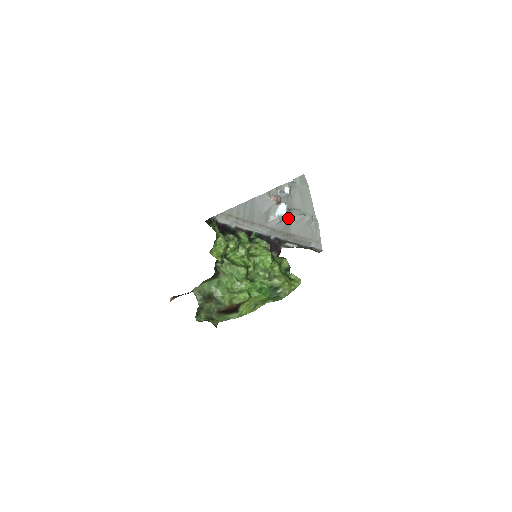
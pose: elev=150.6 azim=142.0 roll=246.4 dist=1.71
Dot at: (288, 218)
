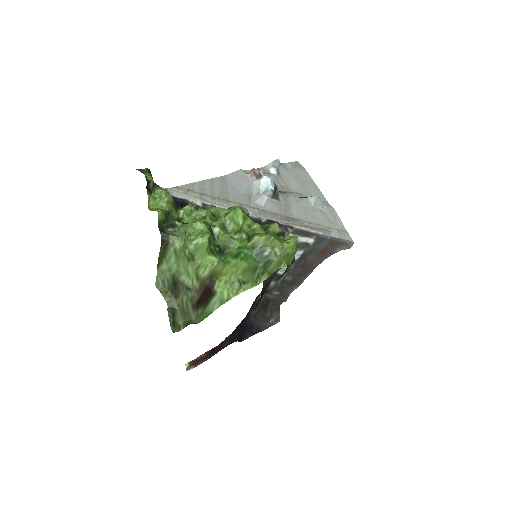
Dot at: (283, 200)
